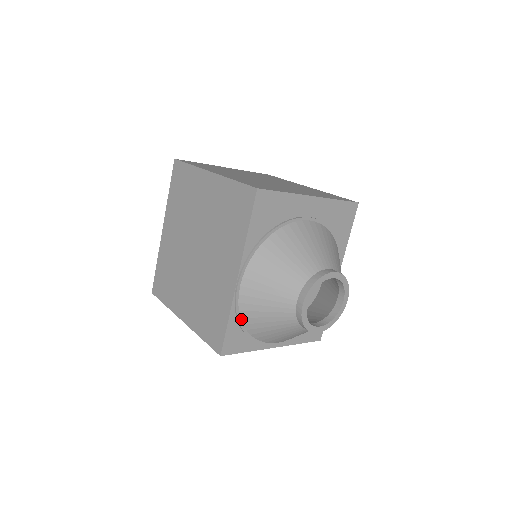
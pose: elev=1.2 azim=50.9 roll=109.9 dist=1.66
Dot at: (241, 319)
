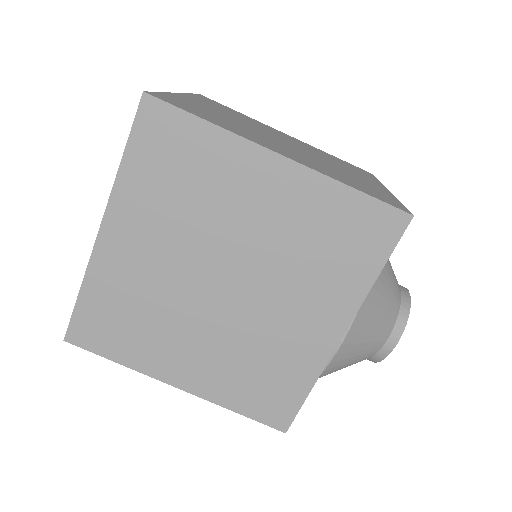
Dot at: occluded
